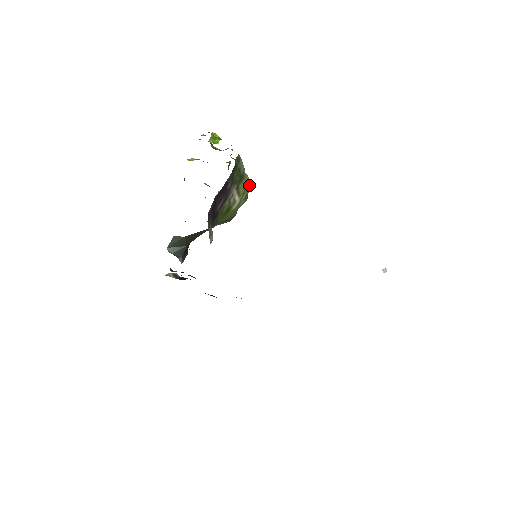
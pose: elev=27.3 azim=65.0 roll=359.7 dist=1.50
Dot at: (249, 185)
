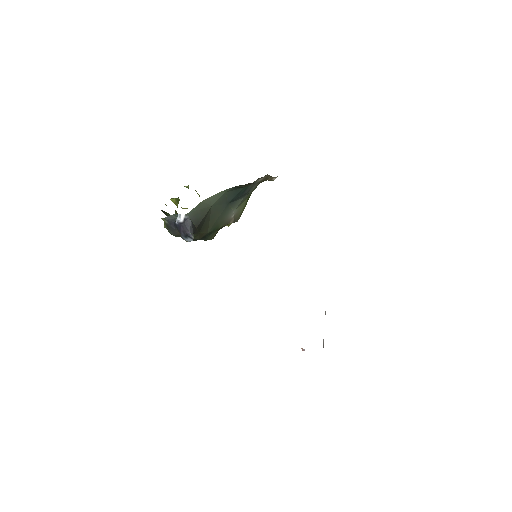
Dot at: occluded
